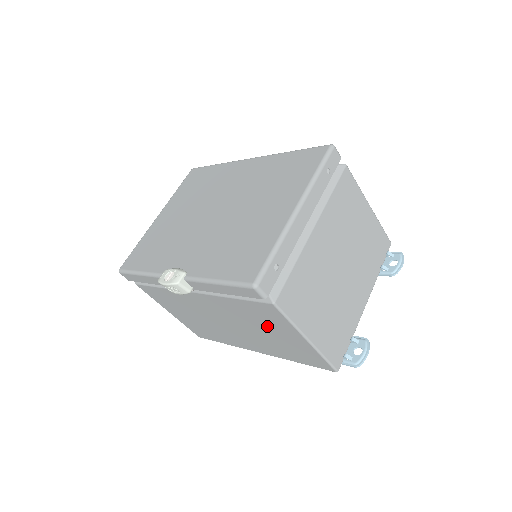
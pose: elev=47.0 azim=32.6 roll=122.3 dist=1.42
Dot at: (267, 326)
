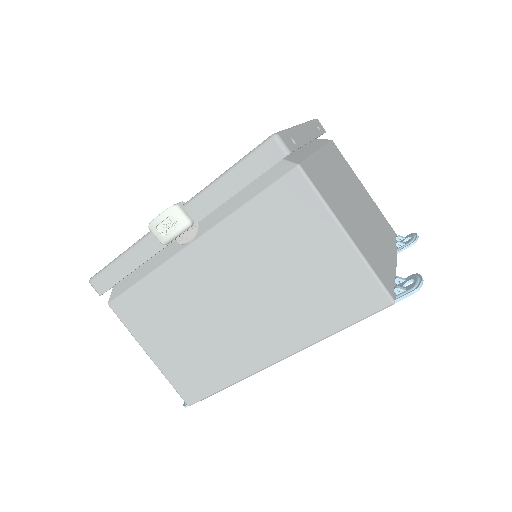
Dot at: (291, 246)
